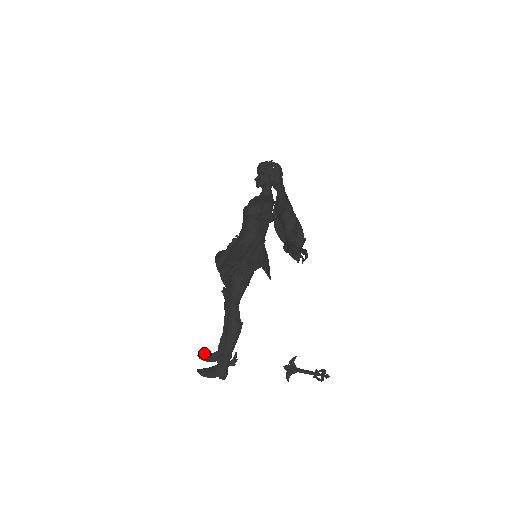
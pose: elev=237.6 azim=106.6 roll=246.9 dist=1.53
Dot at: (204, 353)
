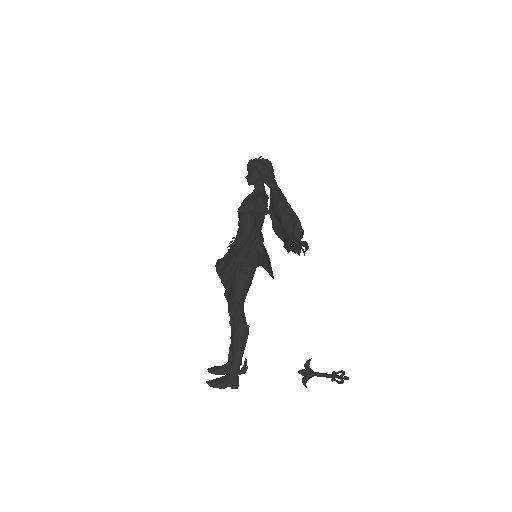
Dot at: (214, 366)
